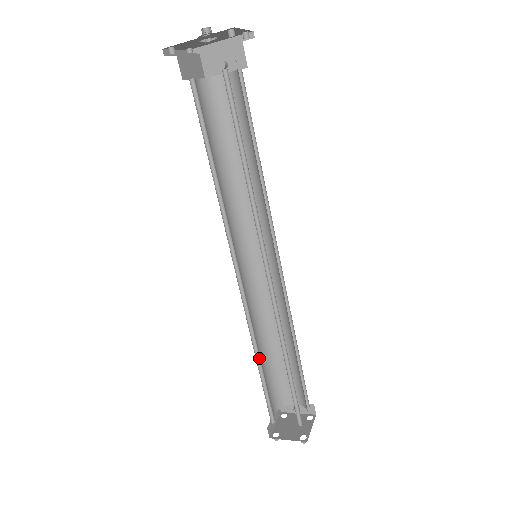
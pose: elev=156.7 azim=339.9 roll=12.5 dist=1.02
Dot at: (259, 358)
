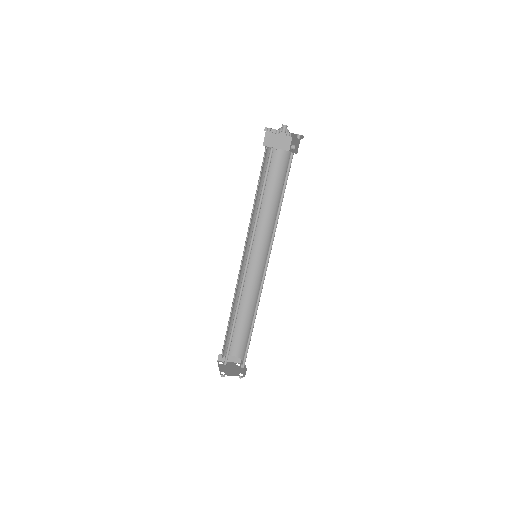
Dot at: (233, 312)
